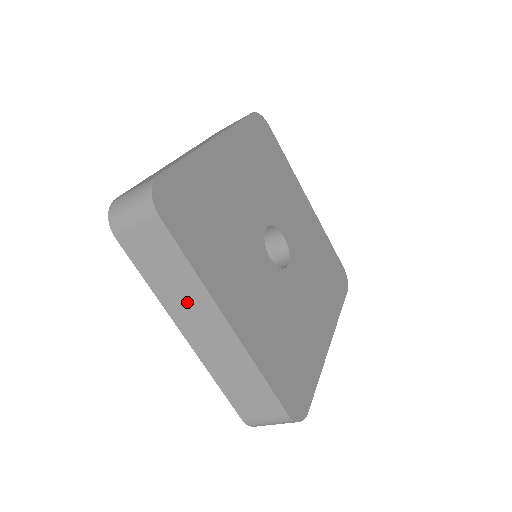
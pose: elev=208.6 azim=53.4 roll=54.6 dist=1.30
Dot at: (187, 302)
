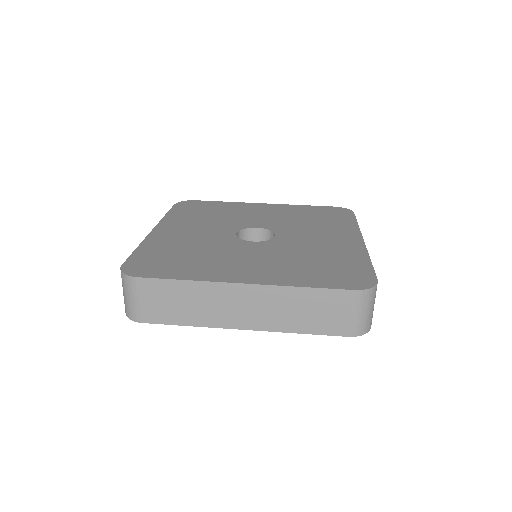
Dot at: (213, 305)
